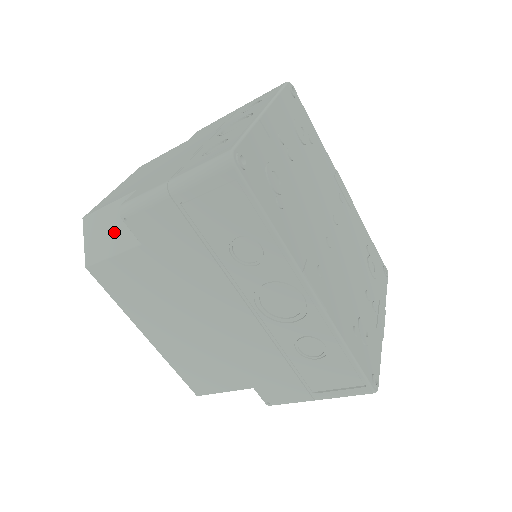
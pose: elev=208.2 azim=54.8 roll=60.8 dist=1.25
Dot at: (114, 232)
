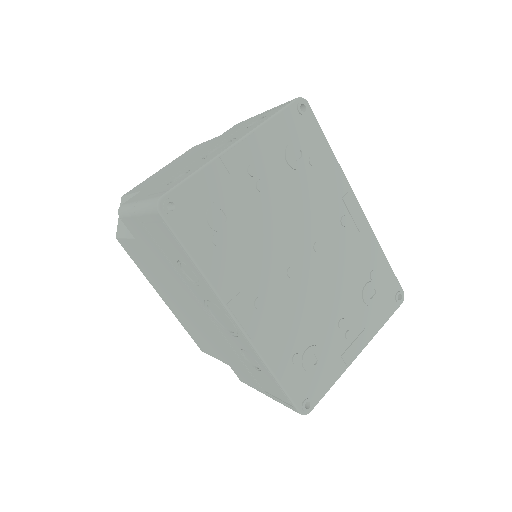
Dot at: occluded
